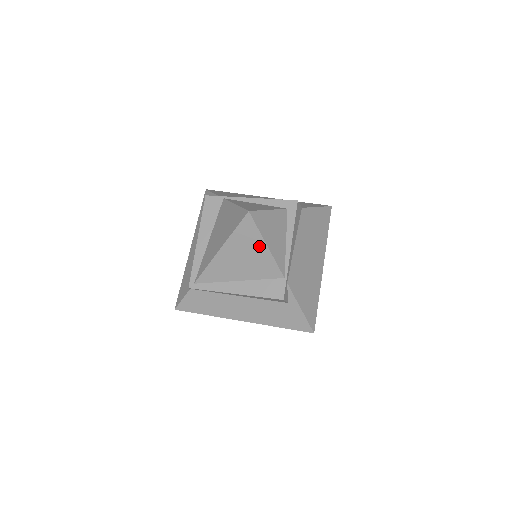
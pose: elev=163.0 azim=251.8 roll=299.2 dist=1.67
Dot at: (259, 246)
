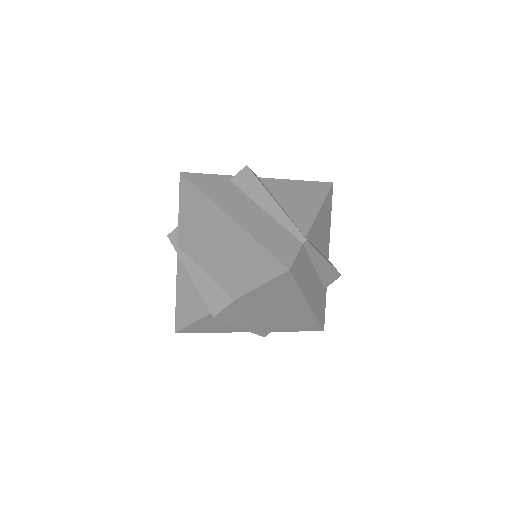
Dot at: occluded
